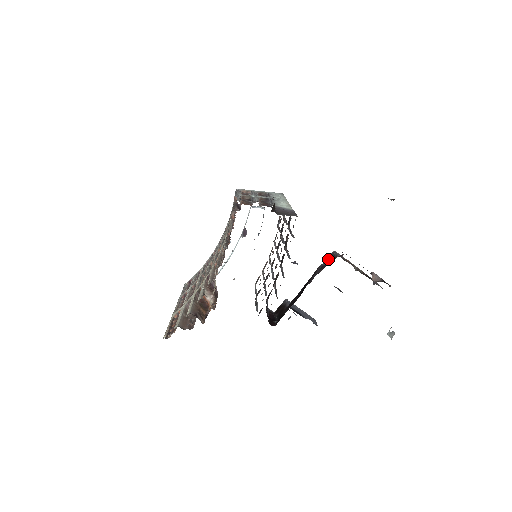
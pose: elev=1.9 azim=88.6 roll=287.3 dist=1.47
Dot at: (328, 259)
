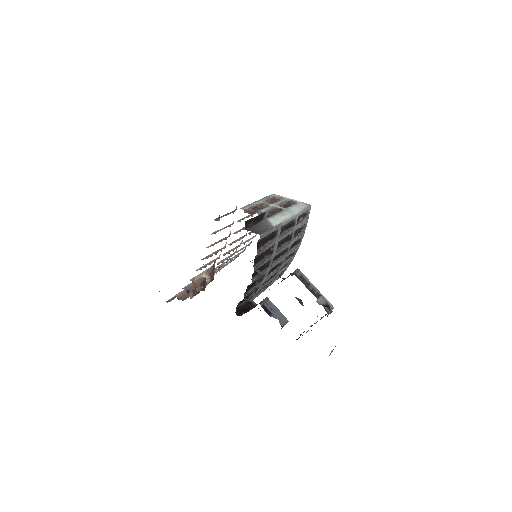
Dot at: (290, 274)
